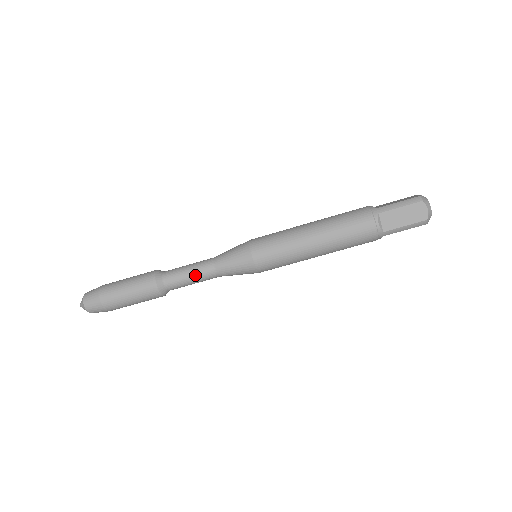
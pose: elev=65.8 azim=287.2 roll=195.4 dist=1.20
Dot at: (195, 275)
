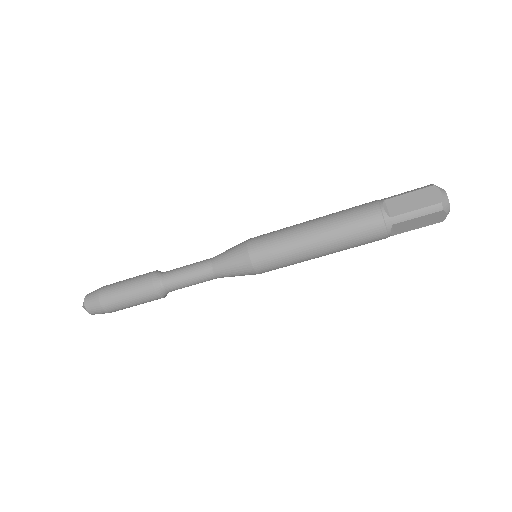
Dot at: (196, 283)
